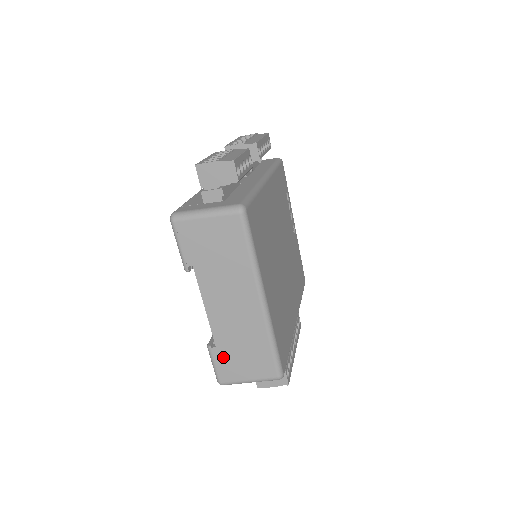
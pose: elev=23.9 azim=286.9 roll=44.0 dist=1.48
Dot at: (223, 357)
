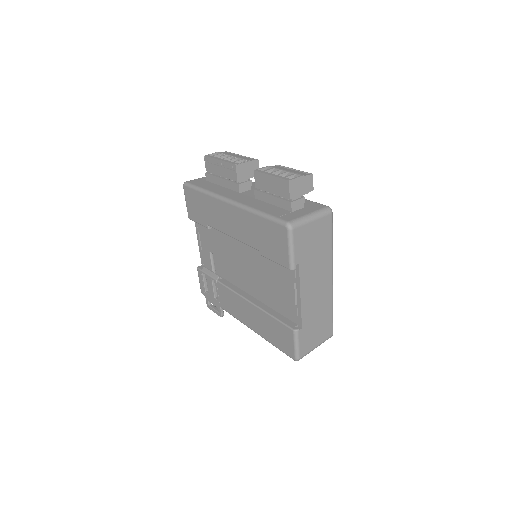
Dot at: (305, 335)
